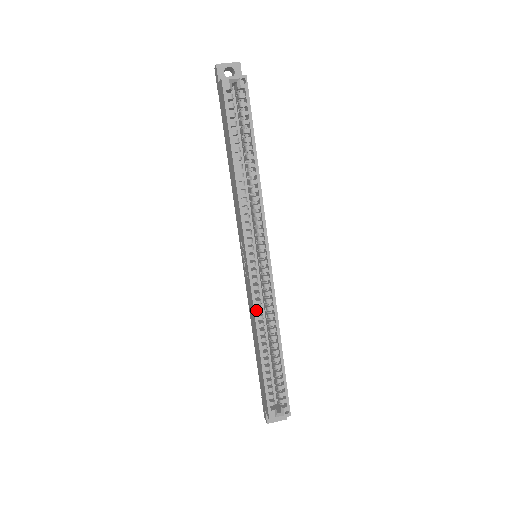
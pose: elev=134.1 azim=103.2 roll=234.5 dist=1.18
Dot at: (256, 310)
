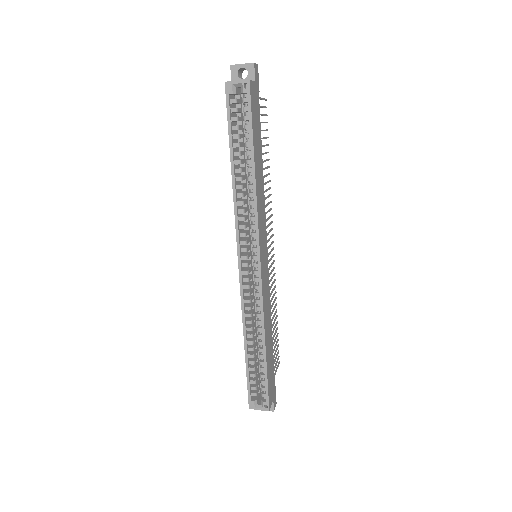
Dot at: (243, 308)
